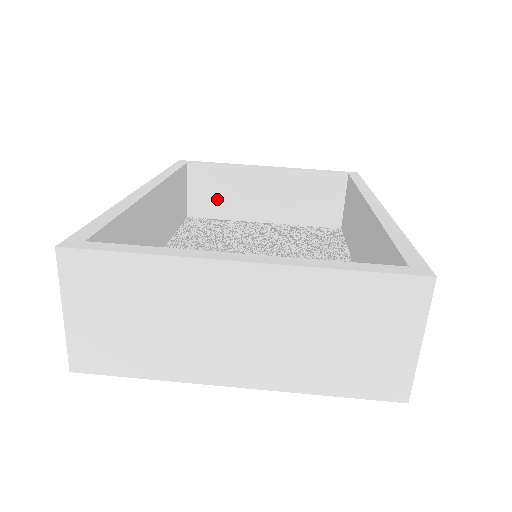
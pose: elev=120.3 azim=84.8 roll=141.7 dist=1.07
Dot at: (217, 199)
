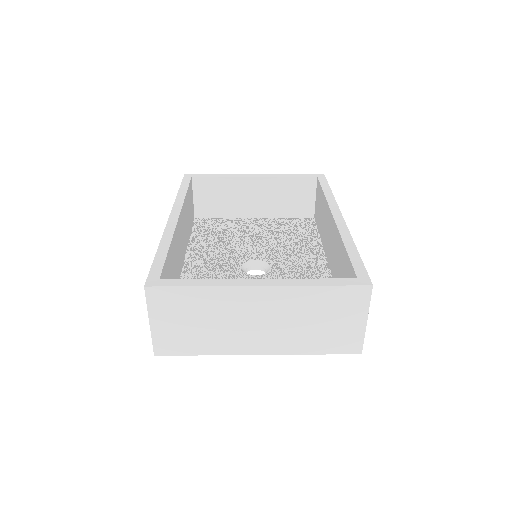
Dot at: (217, 202)
